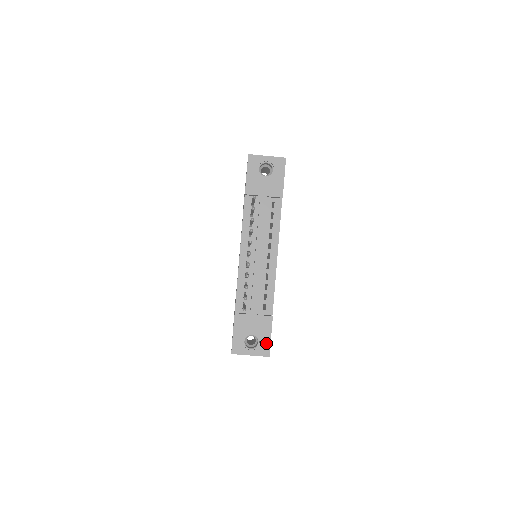
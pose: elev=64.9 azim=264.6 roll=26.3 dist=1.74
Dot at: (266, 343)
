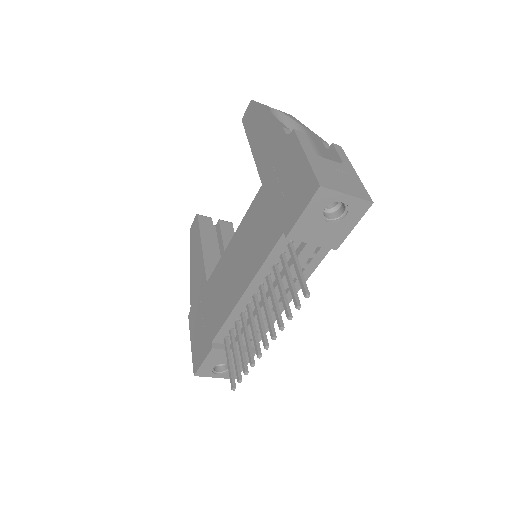
Dot at: occluded
